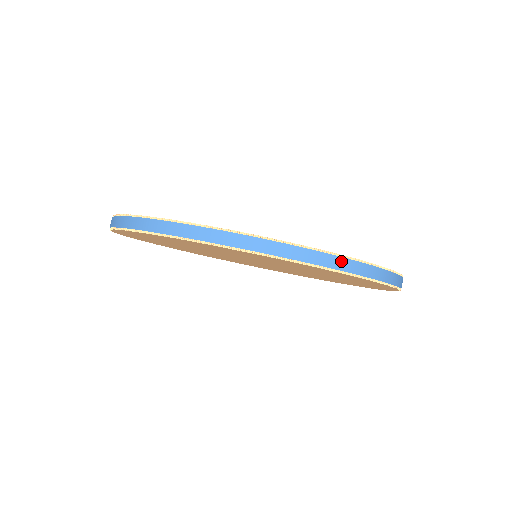
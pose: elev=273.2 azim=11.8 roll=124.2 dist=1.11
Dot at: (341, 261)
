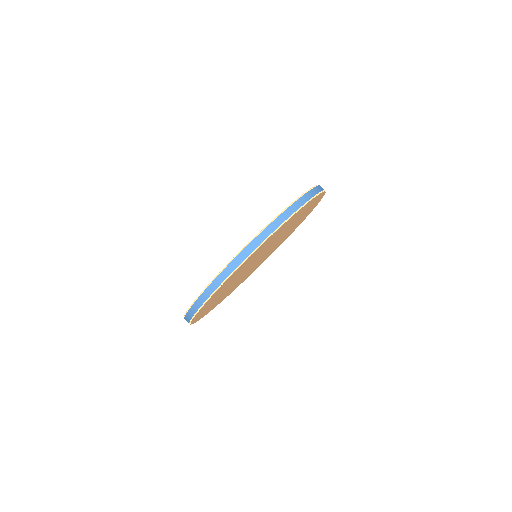
Dot at: (223, 274)
